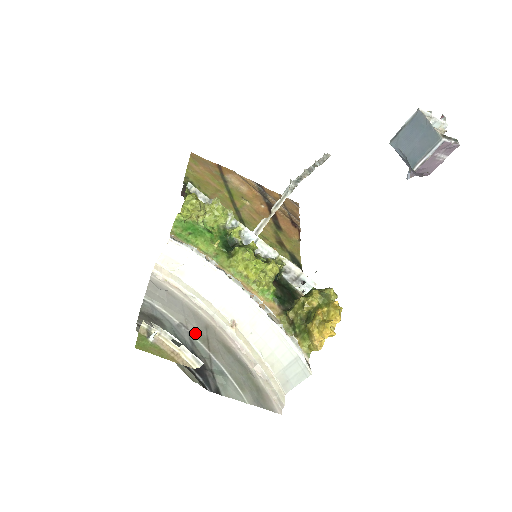
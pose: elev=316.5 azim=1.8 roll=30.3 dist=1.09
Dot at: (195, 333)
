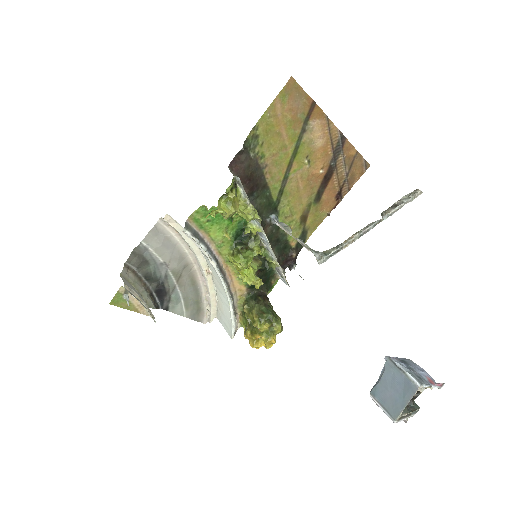
Dot at: (173, 270)
